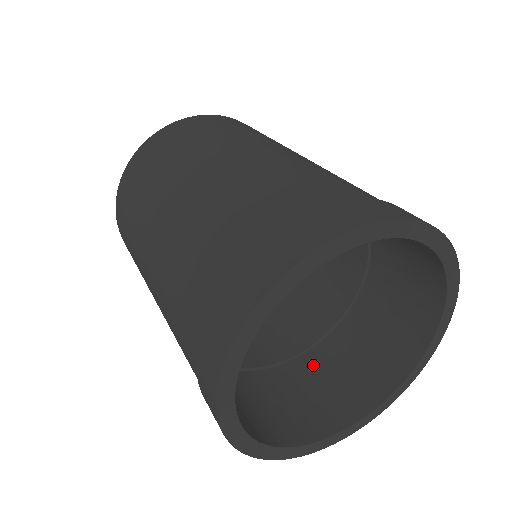
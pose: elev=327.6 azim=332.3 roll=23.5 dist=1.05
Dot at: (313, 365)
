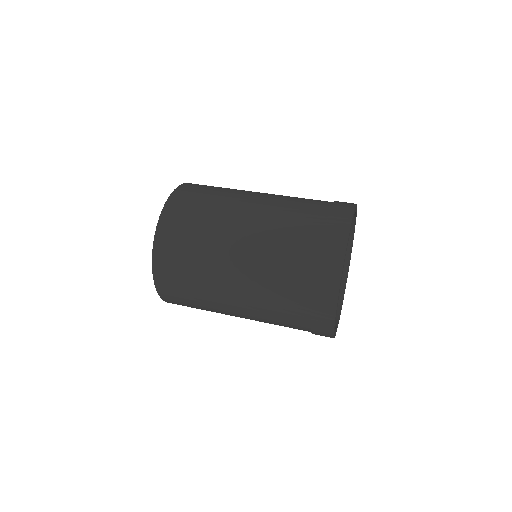
Dot at: occluded
